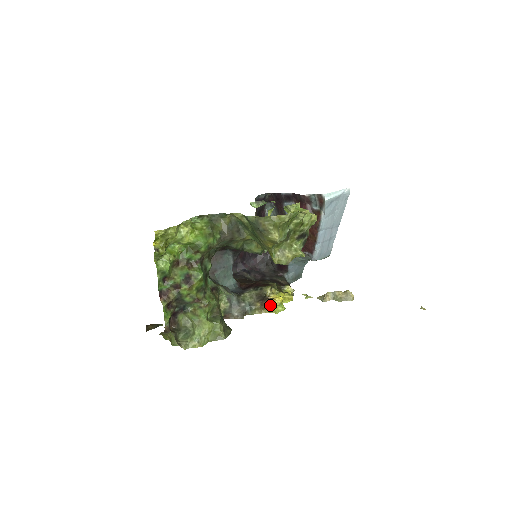
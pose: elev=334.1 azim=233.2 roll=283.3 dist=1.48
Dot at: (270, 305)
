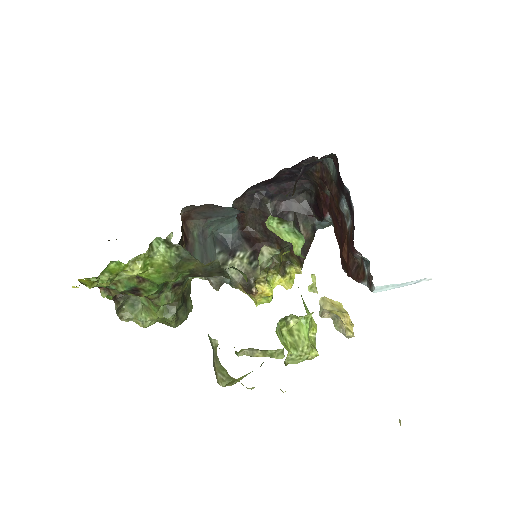
Dot at: (253, 296)
